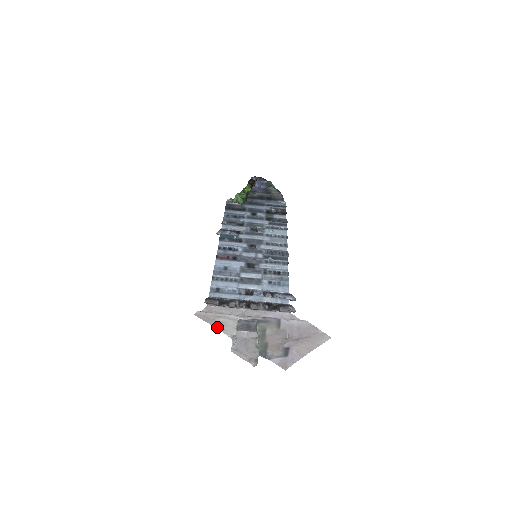
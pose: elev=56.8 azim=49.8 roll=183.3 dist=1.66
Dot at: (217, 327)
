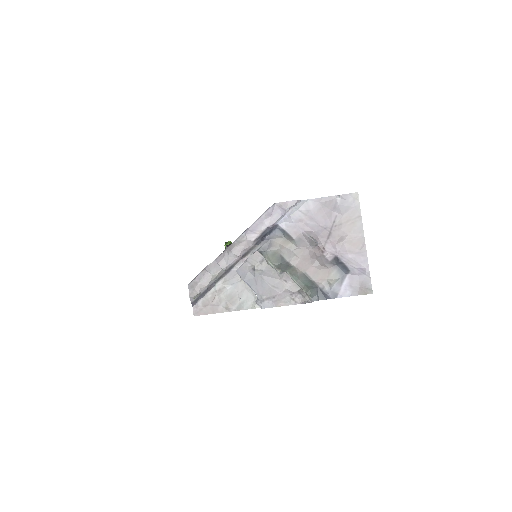
Dot at: (232, 309)
